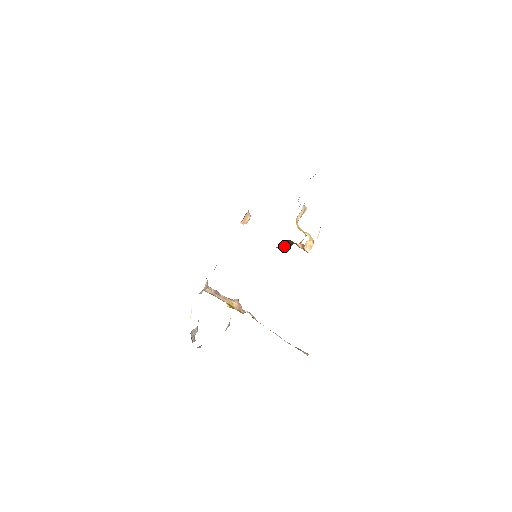
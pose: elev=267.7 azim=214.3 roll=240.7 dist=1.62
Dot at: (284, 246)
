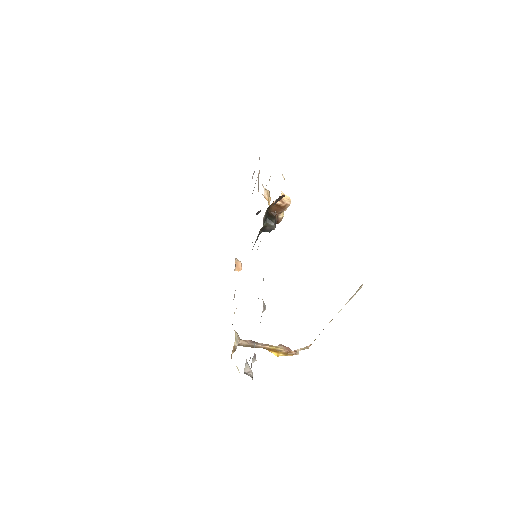
Dot at: (269, 220)
